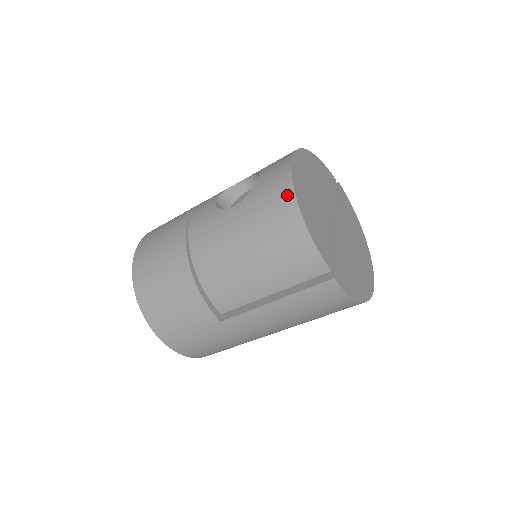
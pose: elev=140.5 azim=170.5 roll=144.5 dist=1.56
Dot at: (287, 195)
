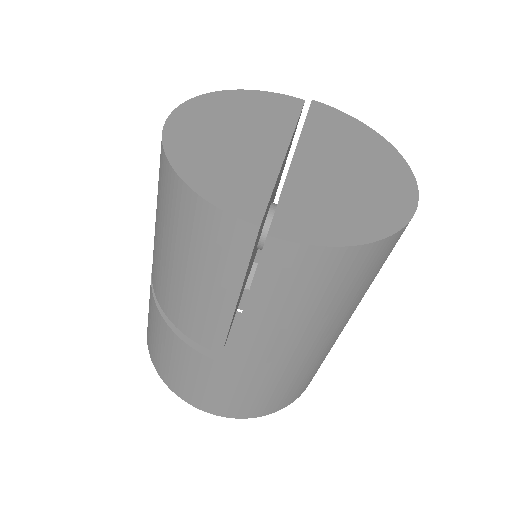
Dot at: (163, 162)
